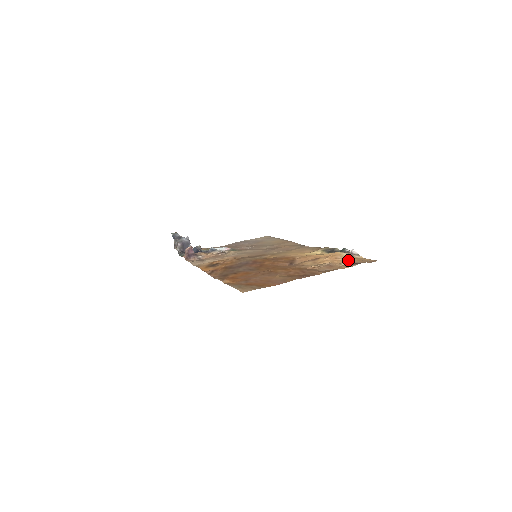
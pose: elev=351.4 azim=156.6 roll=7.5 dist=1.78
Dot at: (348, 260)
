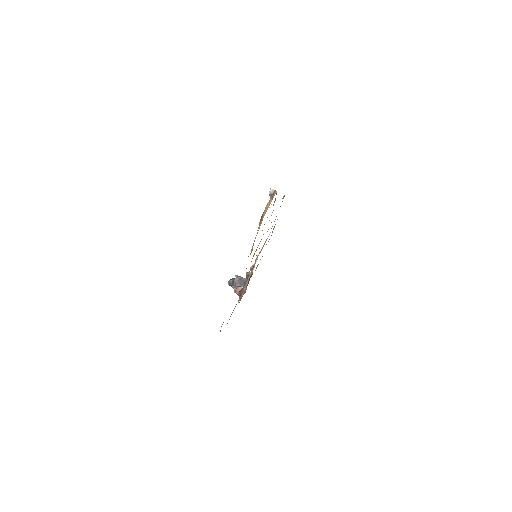
Dot at: (263, 214)
